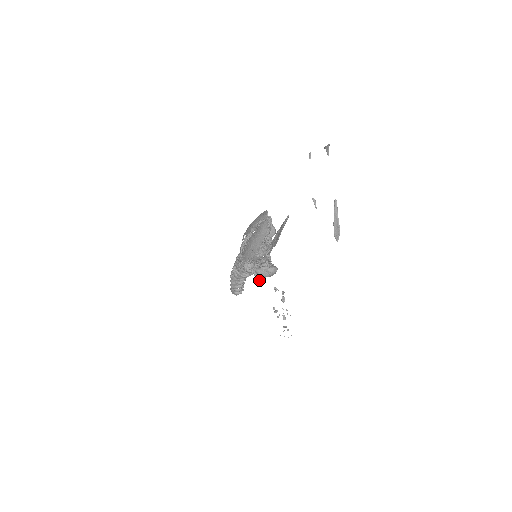
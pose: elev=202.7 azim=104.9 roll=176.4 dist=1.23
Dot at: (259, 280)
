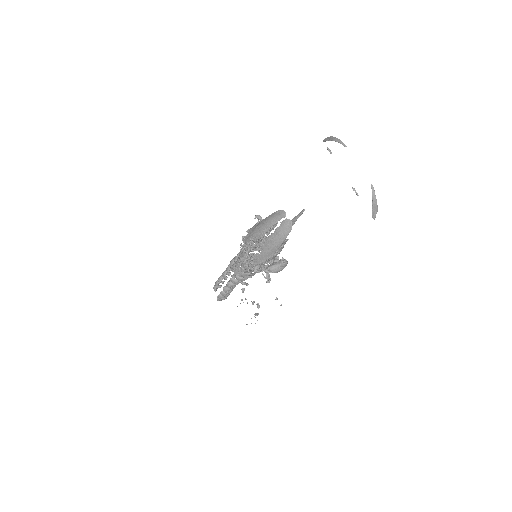
Dot at: (267, 277)
